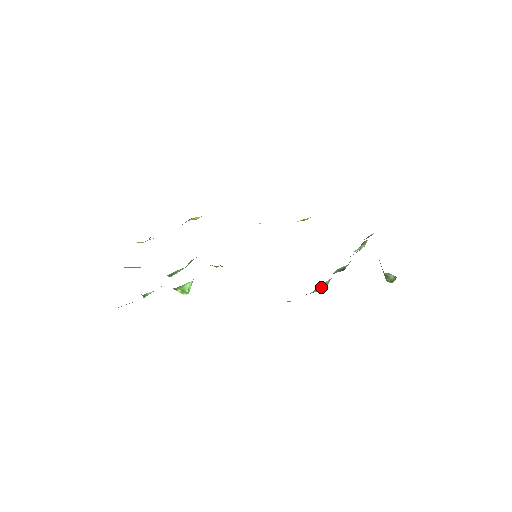
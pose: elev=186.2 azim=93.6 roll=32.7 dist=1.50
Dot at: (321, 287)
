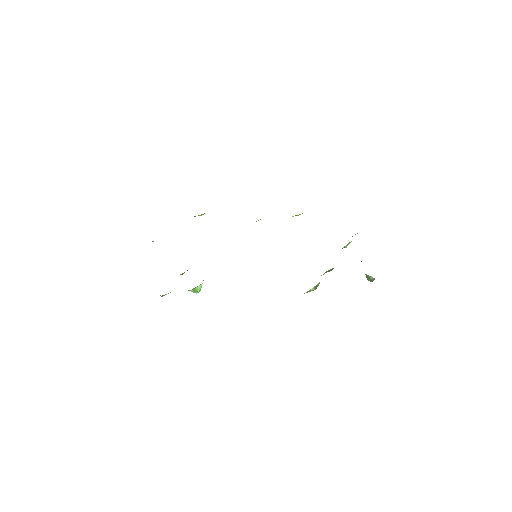
Dot at: (312, 289)
